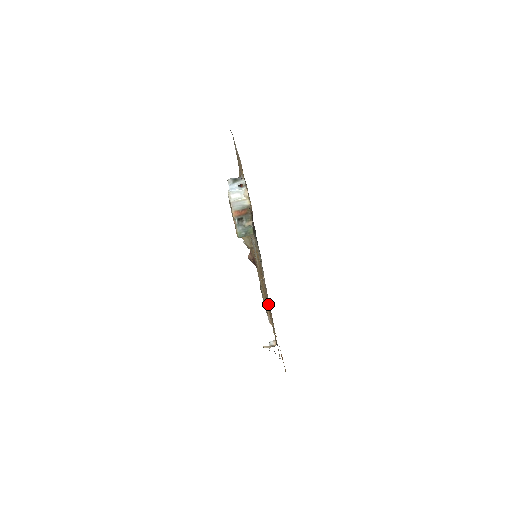
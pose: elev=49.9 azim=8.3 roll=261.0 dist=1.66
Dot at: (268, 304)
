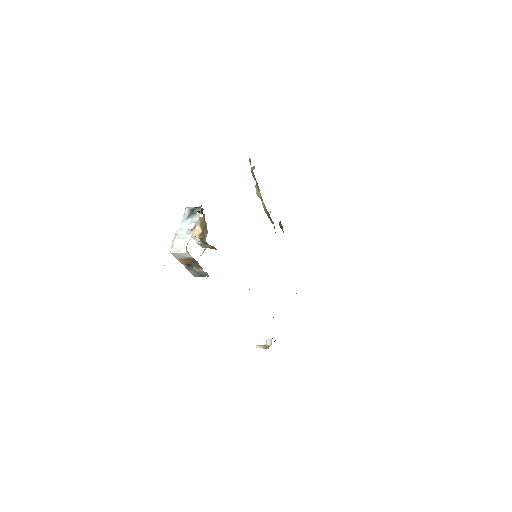
Dot at: occluded
